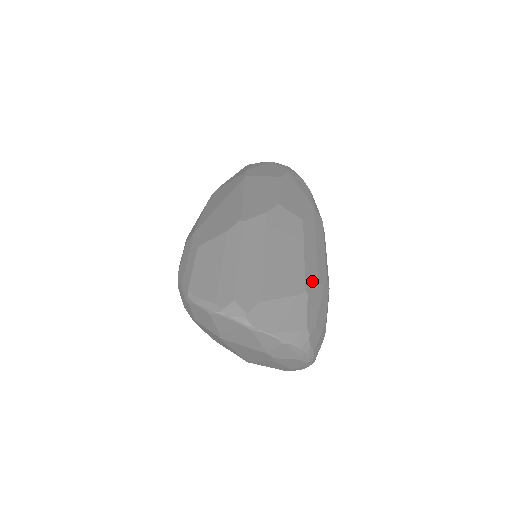
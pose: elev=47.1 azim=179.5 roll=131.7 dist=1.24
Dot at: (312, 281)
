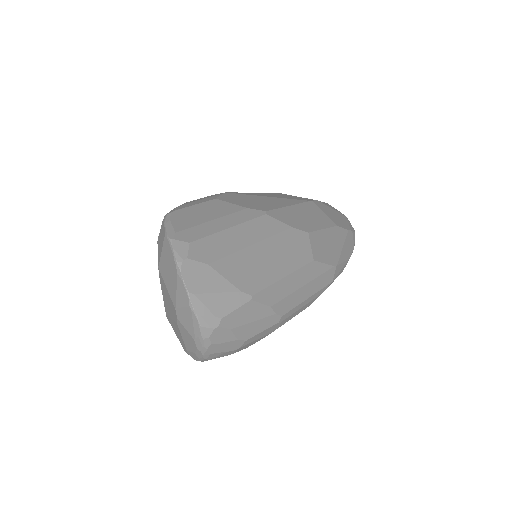
Dot at: (267, 298)
